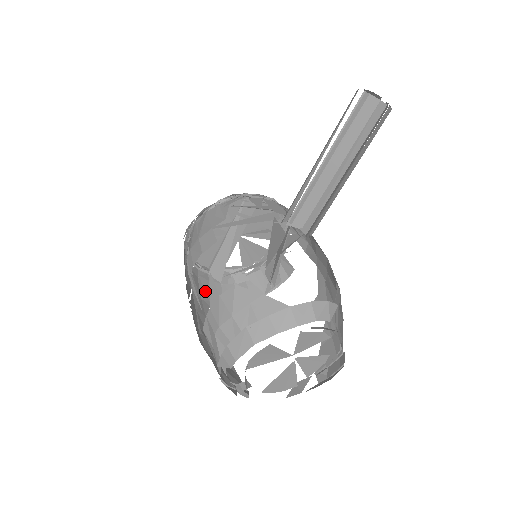
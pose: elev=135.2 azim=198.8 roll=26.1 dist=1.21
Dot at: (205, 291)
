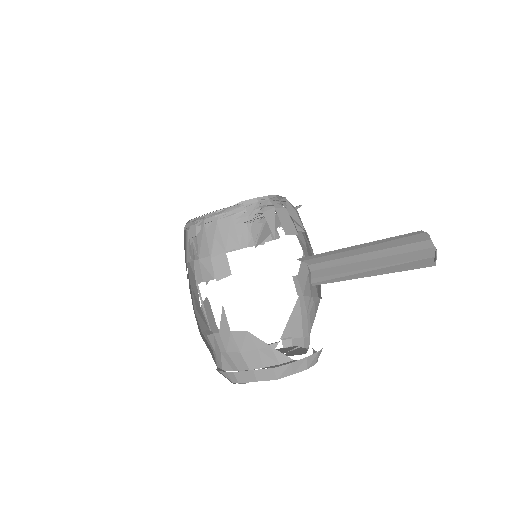
Dot at: occluded
